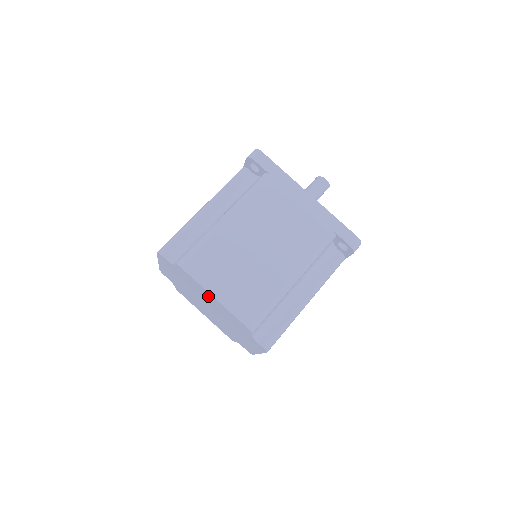
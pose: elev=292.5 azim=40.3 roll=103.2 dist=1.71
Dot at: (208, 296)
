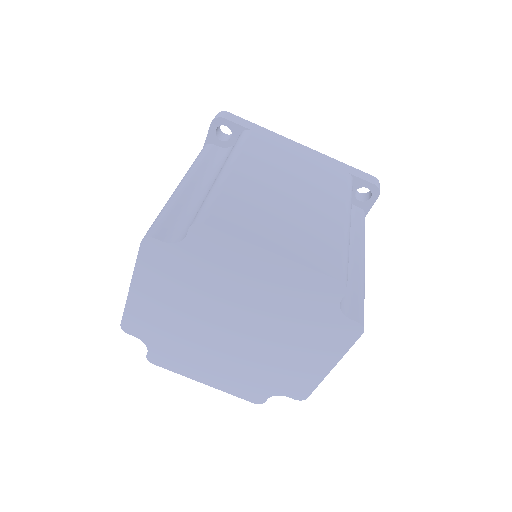
Dot at: (253, 268)
